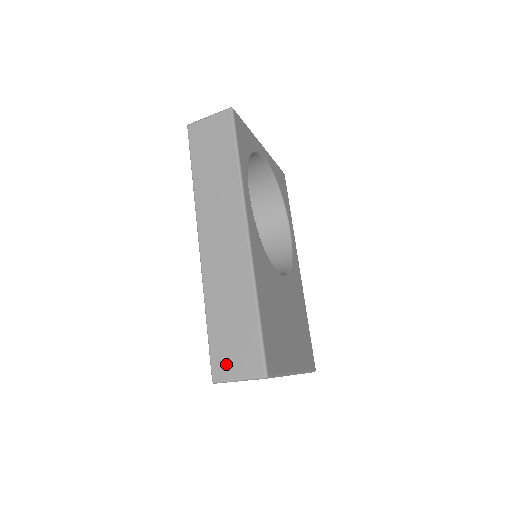
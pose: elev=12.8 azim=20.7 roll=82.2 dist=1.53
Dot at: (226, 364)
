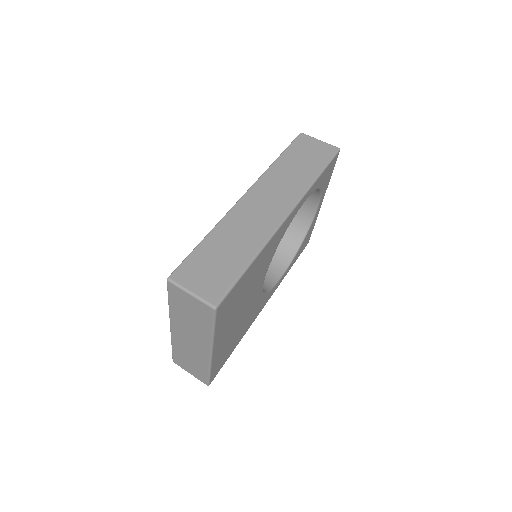
Dot at: (191, 275)
